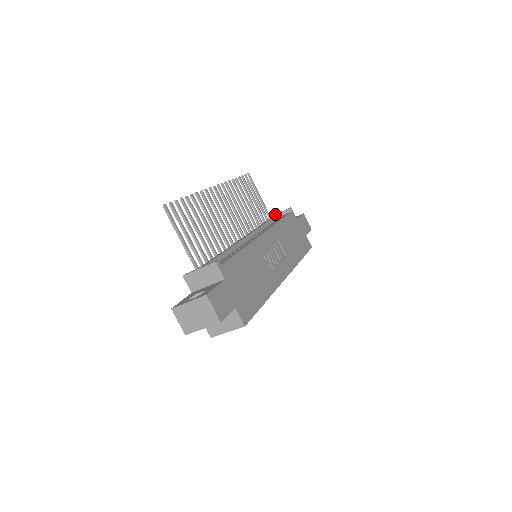
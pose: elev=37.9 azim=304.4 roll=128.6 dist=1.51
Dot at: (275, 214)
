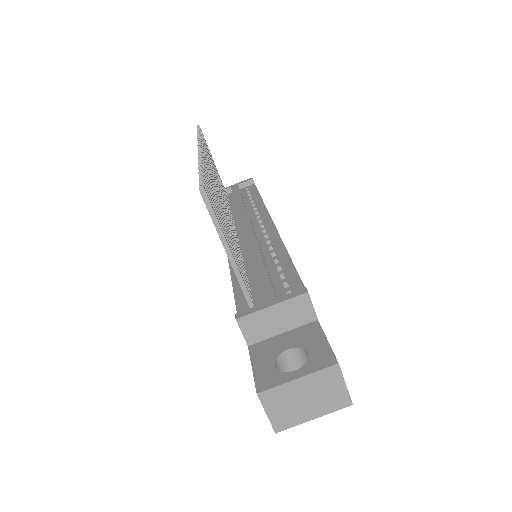
Dot at: (229, 186)
